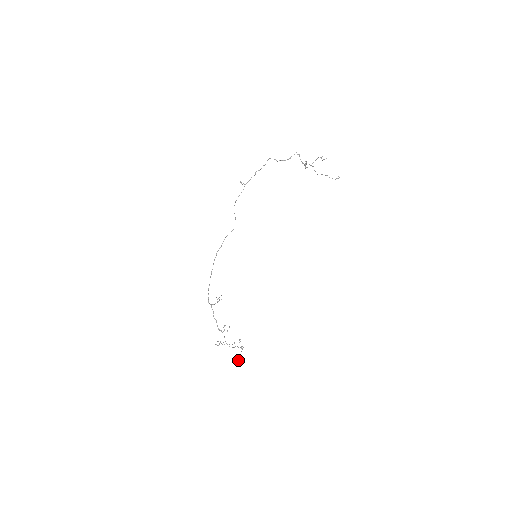
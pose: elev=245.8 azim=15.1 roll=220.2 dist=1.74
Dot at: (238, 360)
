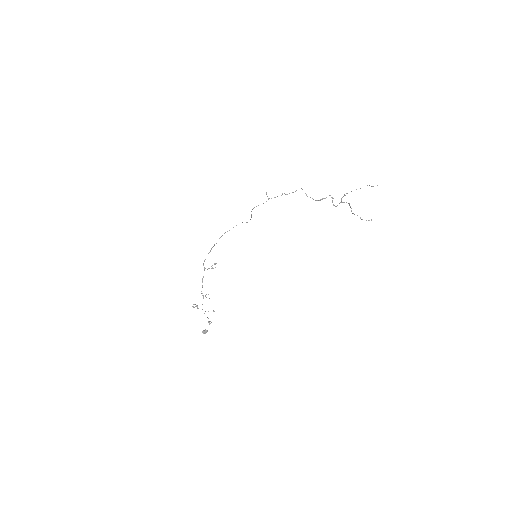
Dot at: (202, 332)
